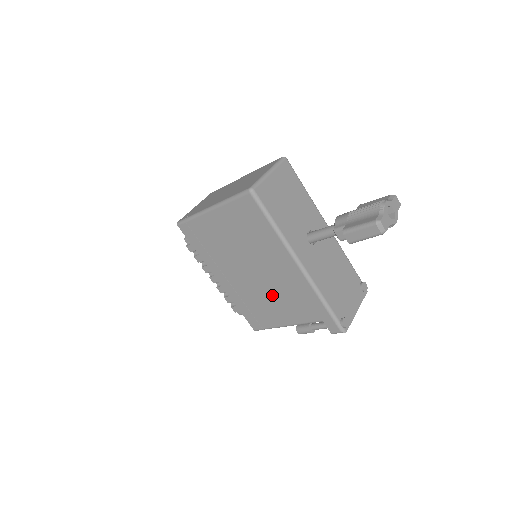
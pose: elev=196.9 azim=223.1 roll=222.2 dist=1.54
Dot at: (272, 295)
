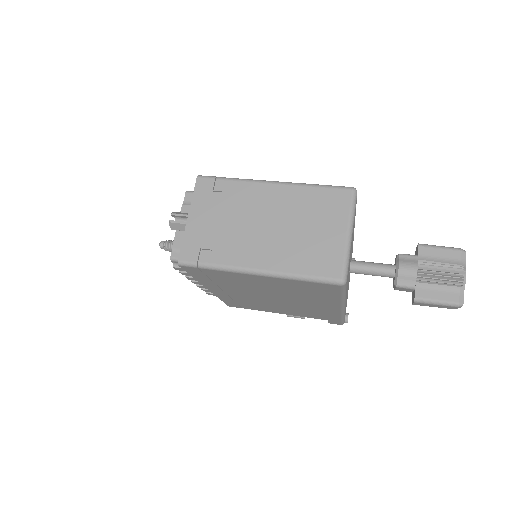
Dot at: (282, 307)
